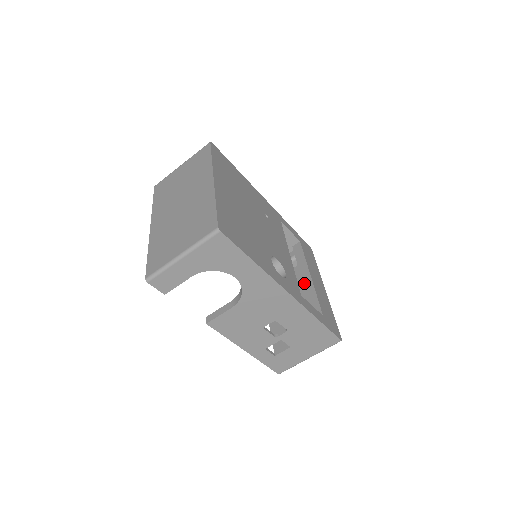
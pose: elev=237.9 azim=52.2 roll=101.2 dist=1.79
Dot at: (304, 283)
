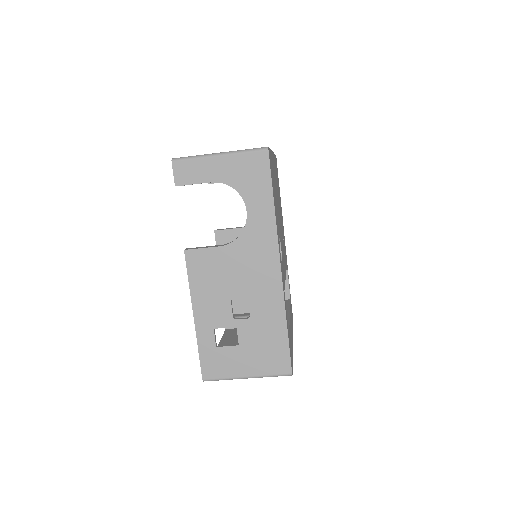
Dot at: occluded
